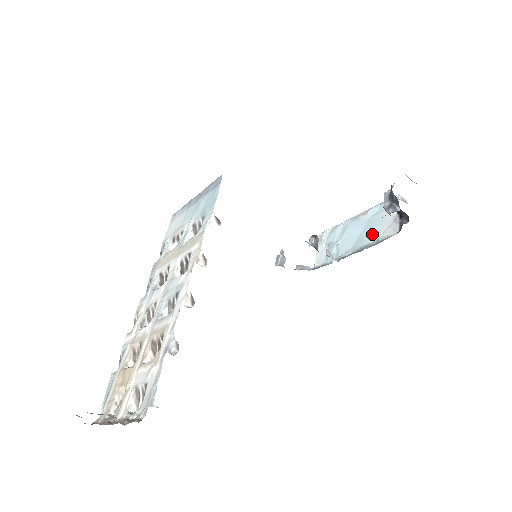
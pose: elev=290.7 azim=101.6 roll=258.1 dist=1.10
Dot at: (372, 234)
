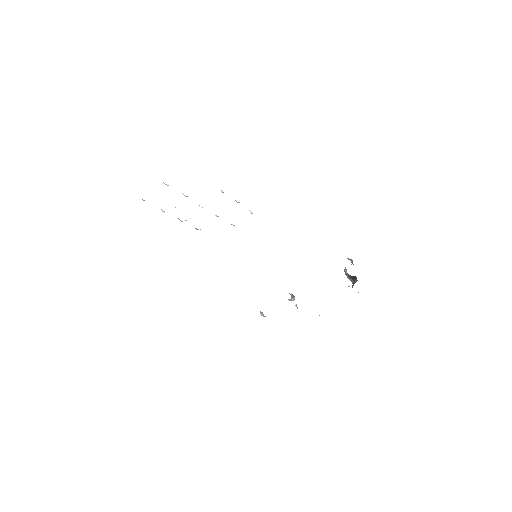
Dot at: occluded
